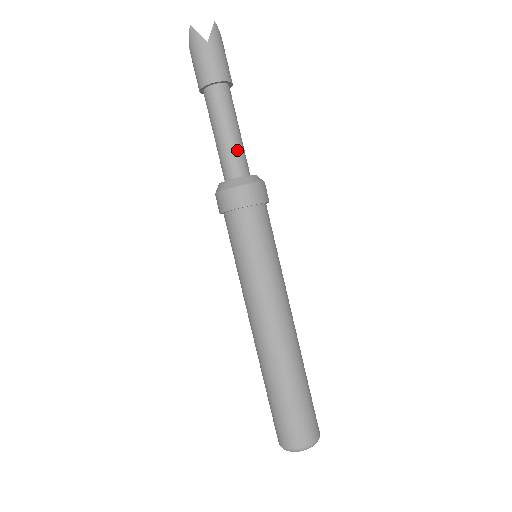
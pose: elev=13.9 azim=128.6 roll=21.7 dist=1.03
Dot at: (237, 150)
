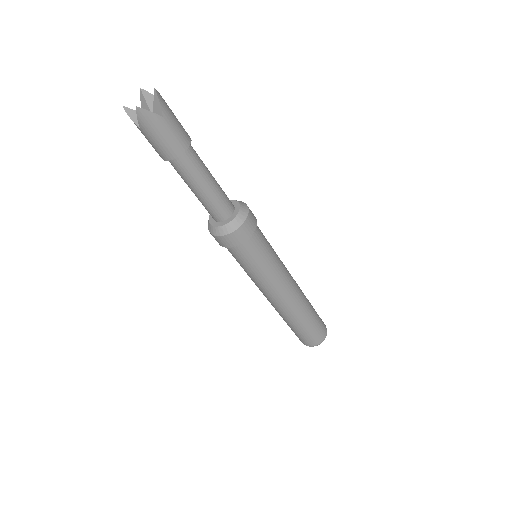
Dot at: (207, 205)
